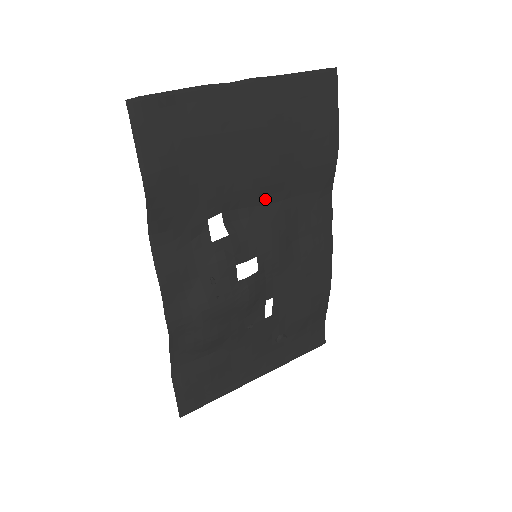
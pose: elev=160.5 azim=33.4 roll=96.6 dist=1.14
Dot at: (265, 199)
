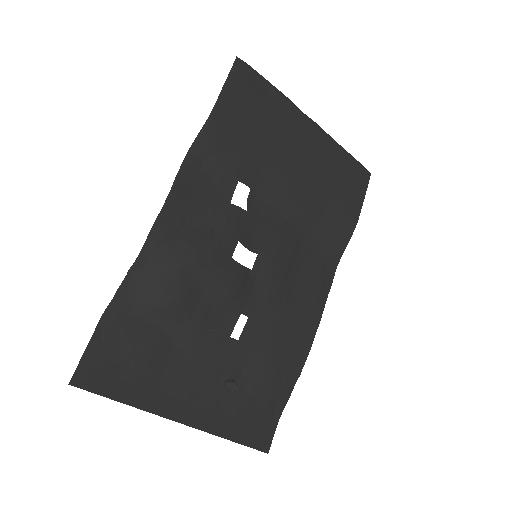
Dot at: (287, 213)
